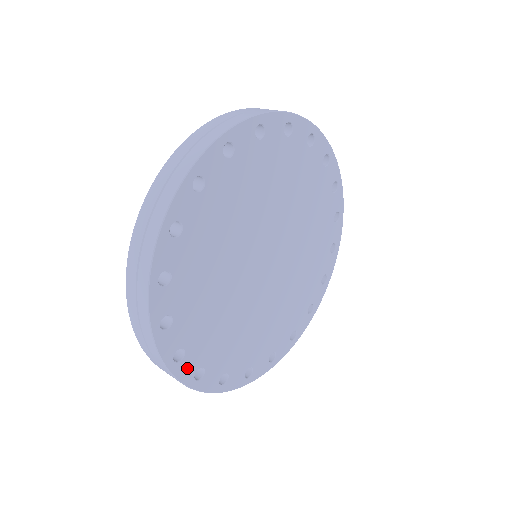
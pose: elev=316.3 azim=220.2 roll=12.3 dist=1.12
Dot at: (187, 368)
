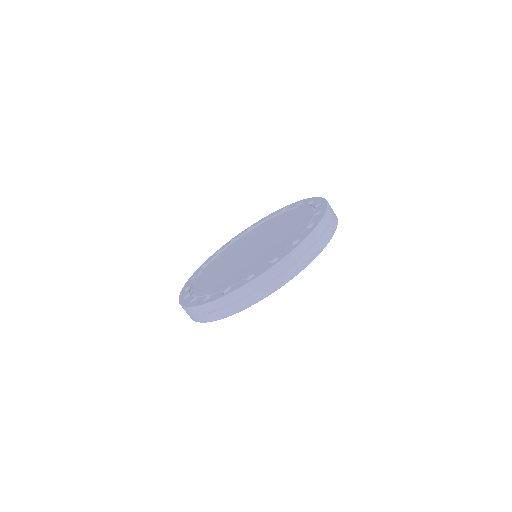
Dot at: occluded
